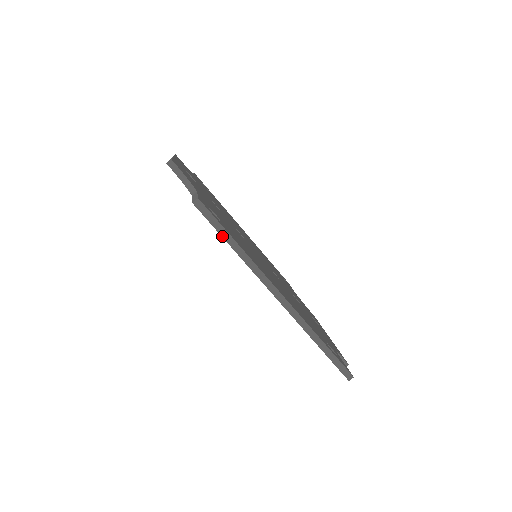
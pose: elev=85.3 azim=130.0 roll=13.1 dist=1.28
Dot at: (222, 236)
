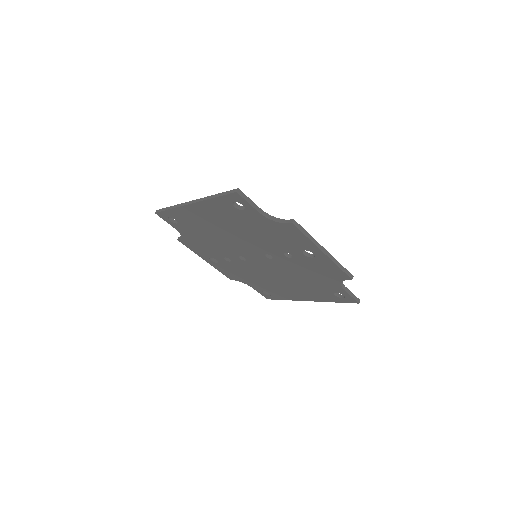
Dot at: (165, 210)
